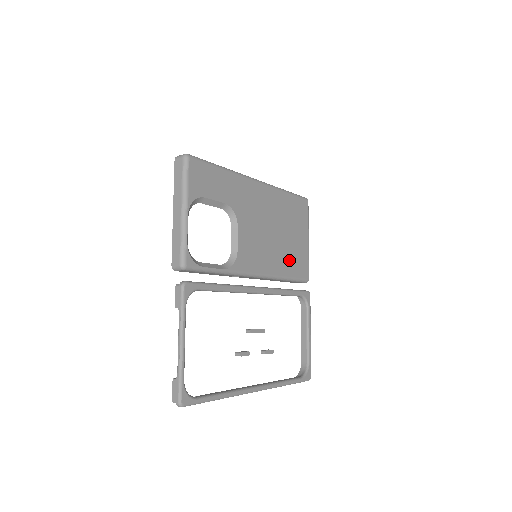
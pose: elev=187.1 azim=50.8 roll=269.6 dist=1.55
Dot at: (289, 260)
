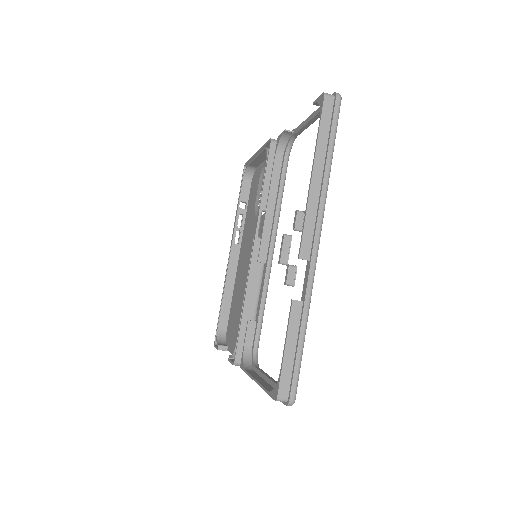
Dot at: occluded
